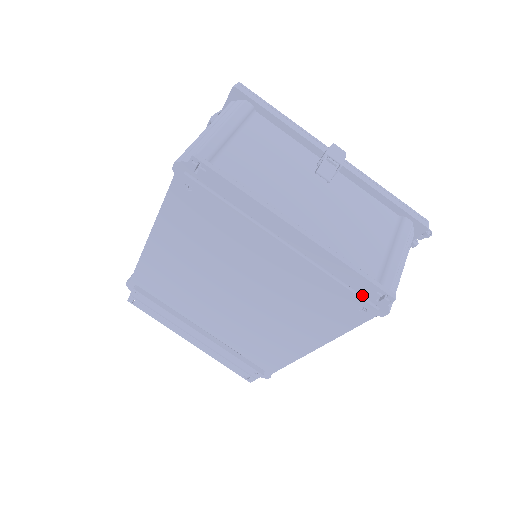
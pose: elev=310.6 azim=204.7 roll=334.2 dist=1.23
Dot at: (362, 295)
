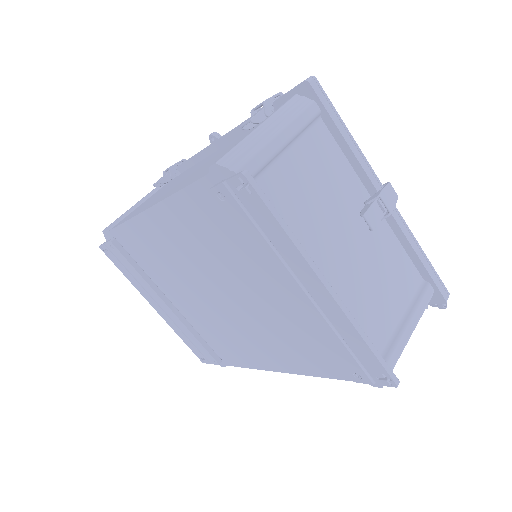
Dot at: (365, 367)
